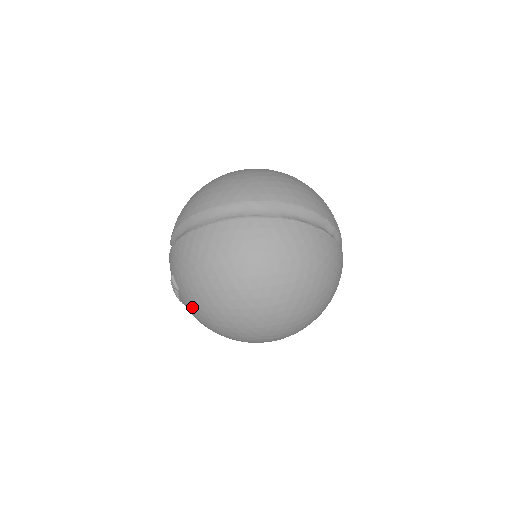
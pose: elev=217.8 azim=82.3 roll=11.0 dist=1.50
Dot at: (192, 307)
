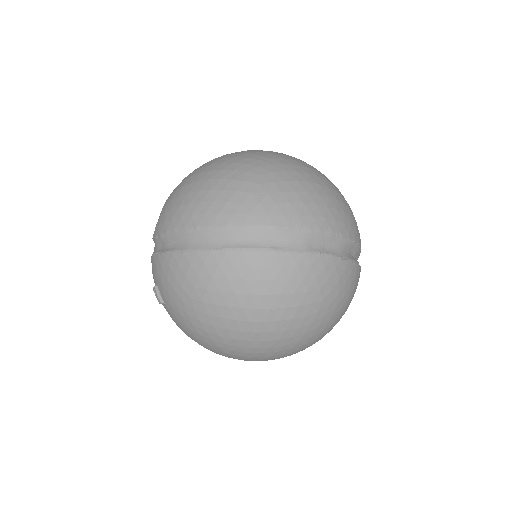
Dot at: (180, 327)
